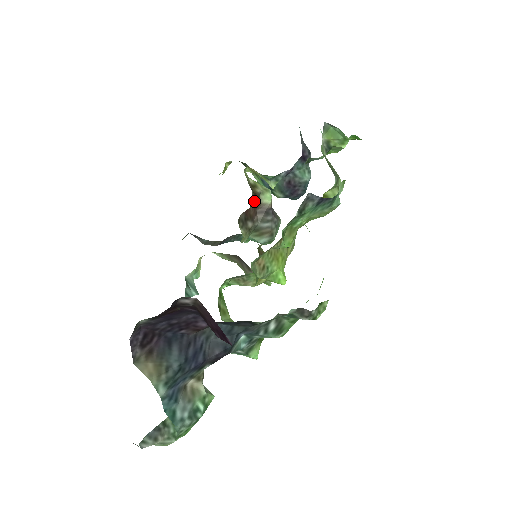
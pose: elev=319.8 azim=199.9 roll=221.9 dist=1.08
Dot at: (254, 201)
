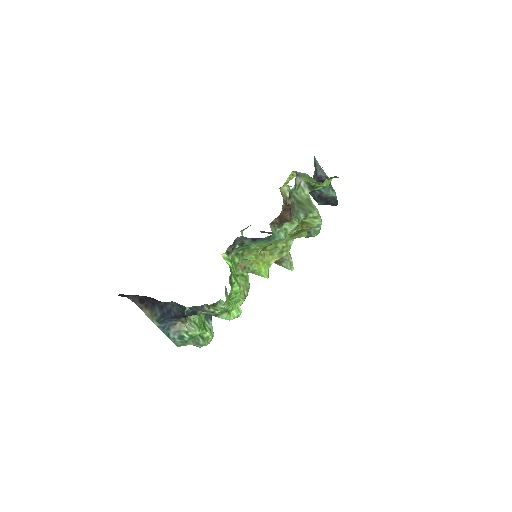
Dot at: (288, 210)
